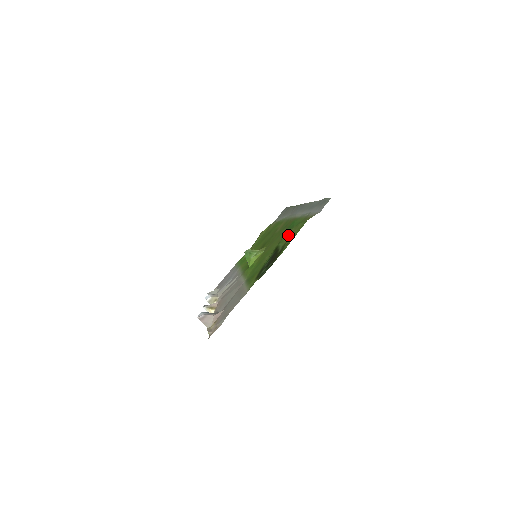
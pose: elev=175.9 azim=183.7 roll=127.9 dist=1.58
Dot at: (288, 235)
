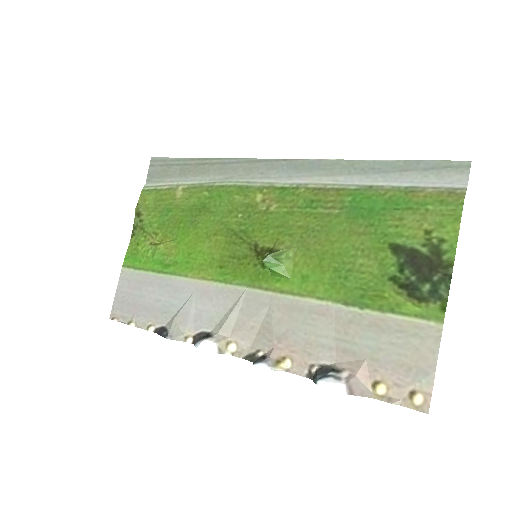
Dot at: (410, 225)
